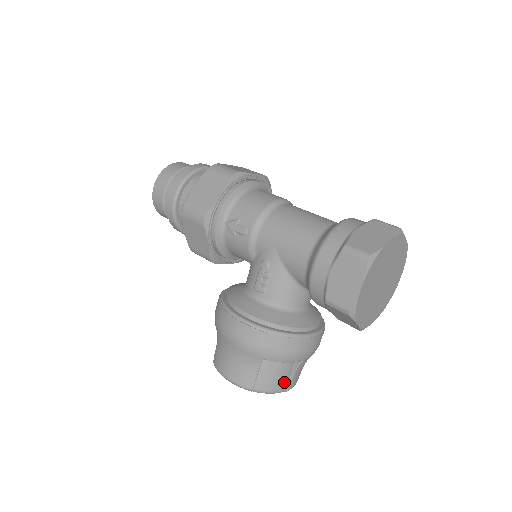
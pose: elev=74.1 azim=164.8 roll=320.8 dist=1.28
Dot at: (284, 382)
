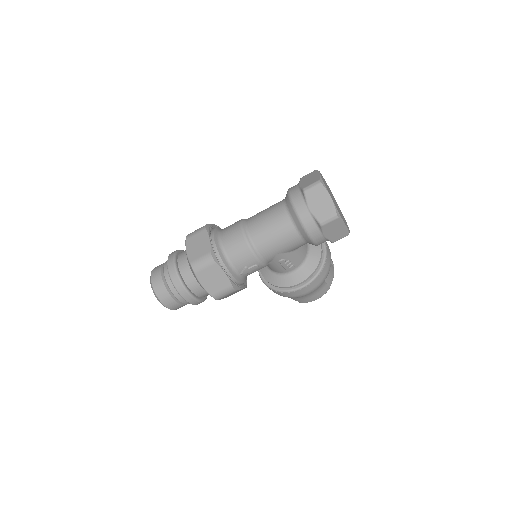
Dot at: (332, 267)
